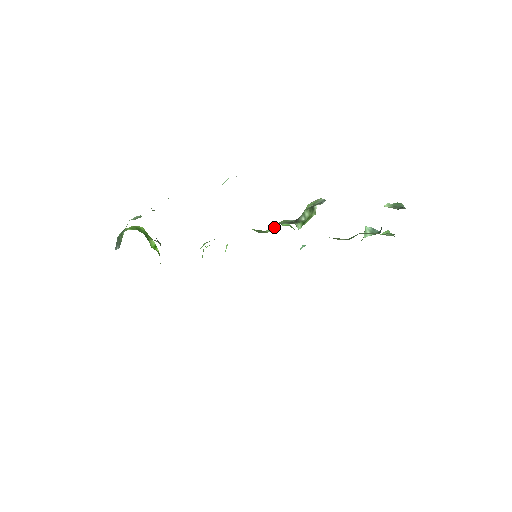
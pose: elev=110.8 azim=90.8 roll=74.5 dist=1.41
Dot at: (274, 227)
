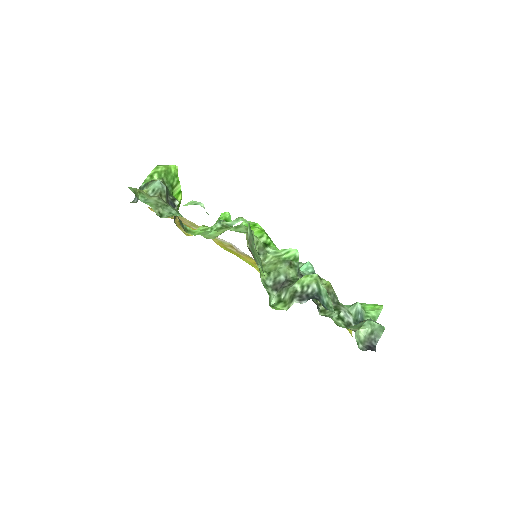
Dot at: (274, 260)
